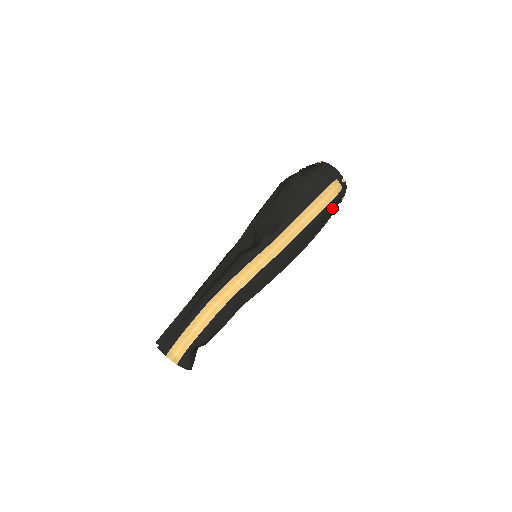
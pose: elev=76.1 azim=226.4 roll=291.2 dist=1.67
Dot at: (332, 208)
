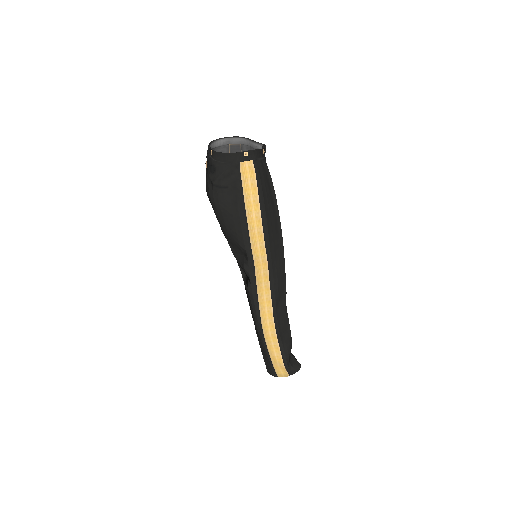
Dot at: (264, 182)
